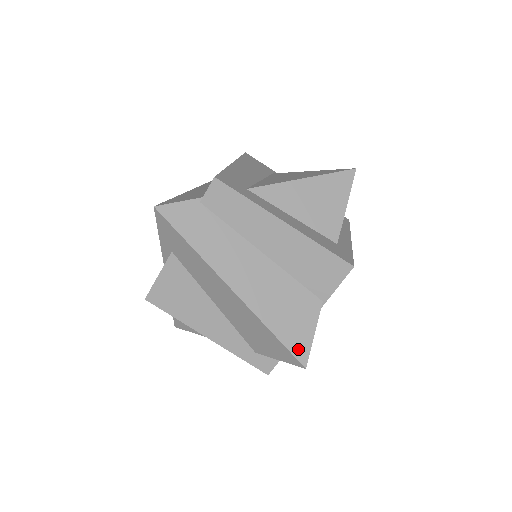
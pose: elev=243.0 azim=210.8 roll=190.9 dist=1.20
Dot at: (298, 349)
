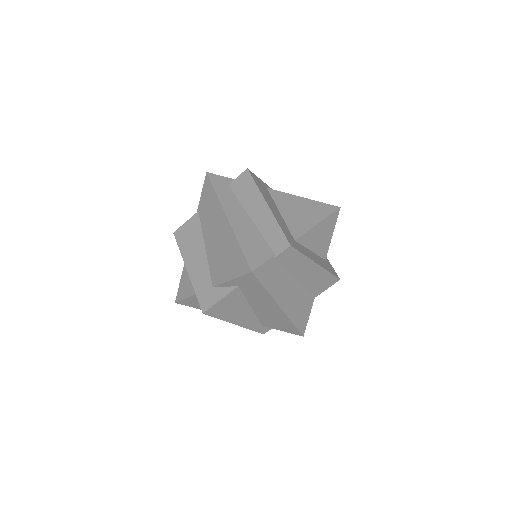
Dot at: (302, 328)
